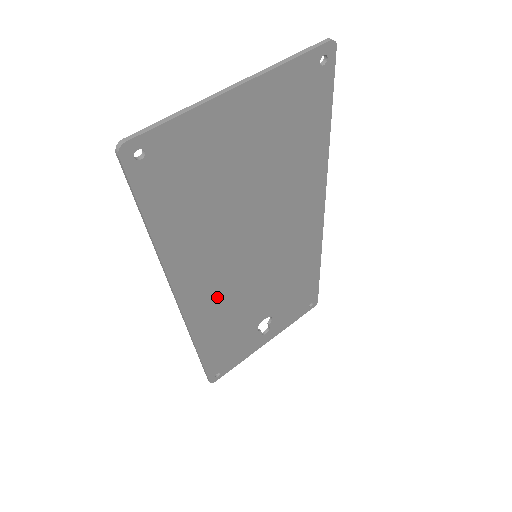
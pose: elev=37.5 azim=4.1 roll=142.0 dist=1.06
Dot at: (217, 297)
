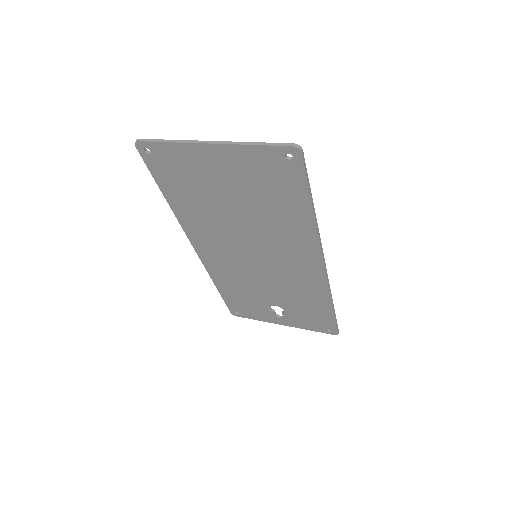
Dot at: (224, 261)
